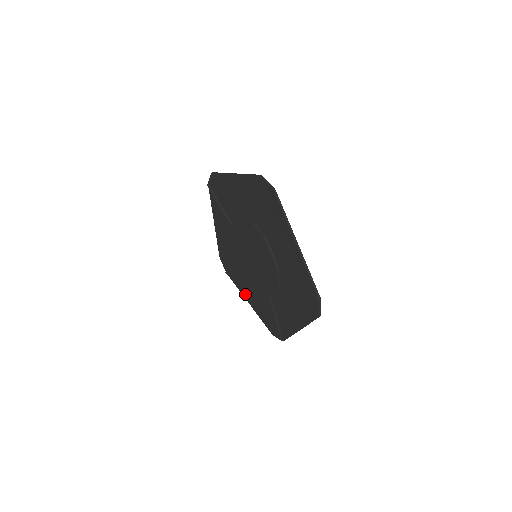
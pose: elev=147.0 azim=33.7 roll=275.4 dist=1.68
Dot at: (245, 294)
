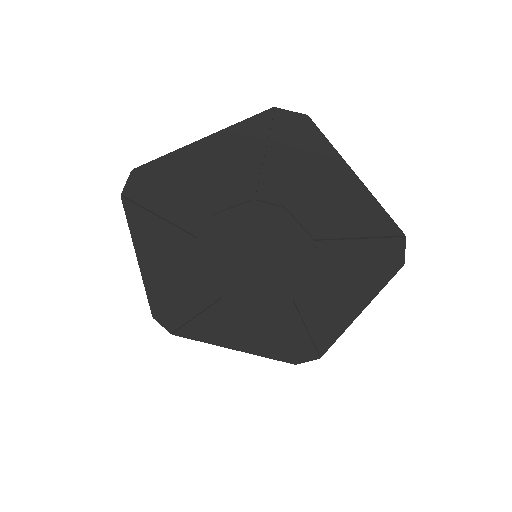
Dot at: (225, 340)
